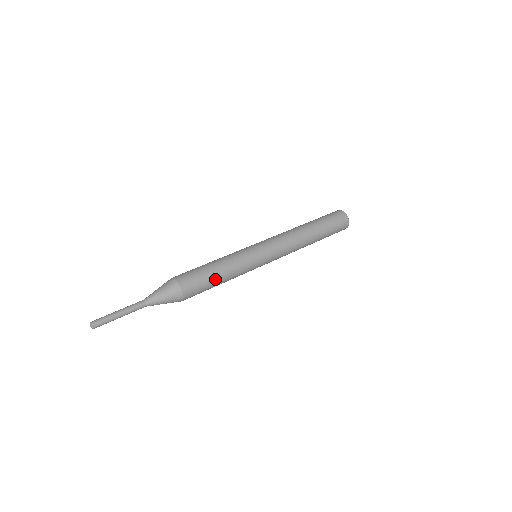
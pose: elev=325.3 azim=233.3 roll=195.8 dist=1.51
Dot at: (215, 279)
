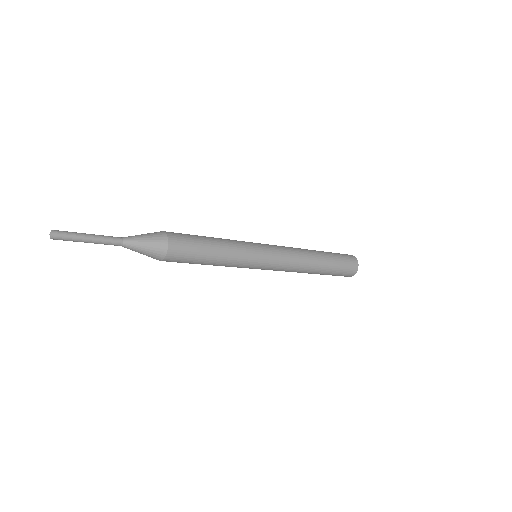
Dot at: (206, 240)
